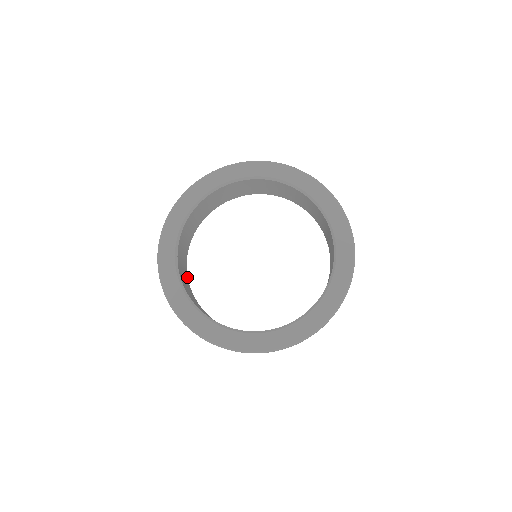
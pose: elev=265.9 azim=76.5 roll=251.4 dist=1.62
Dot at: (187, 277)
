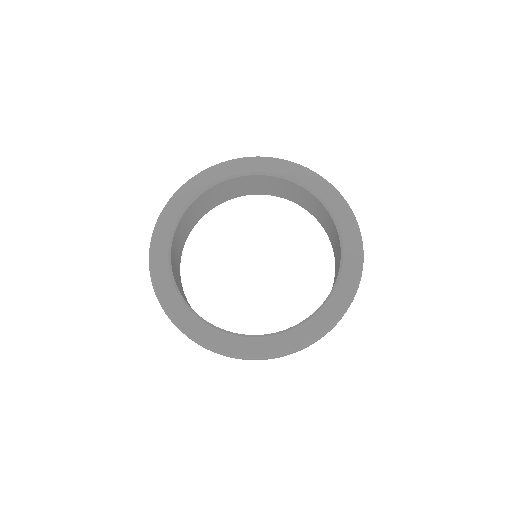
Dot at: (183, 291)
